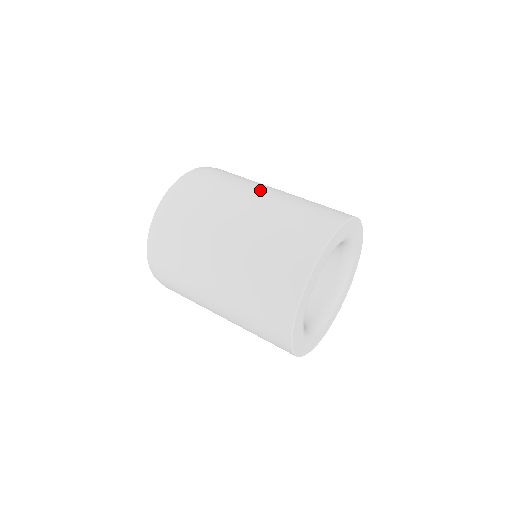
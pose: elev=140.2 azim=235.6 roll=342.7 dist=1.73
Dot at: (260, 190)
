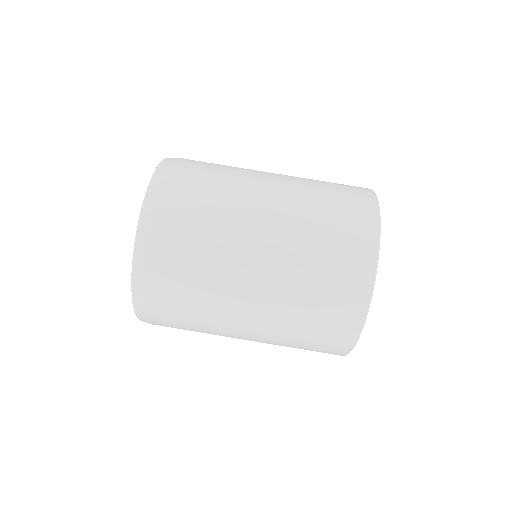
Dot at: (260, 188)
